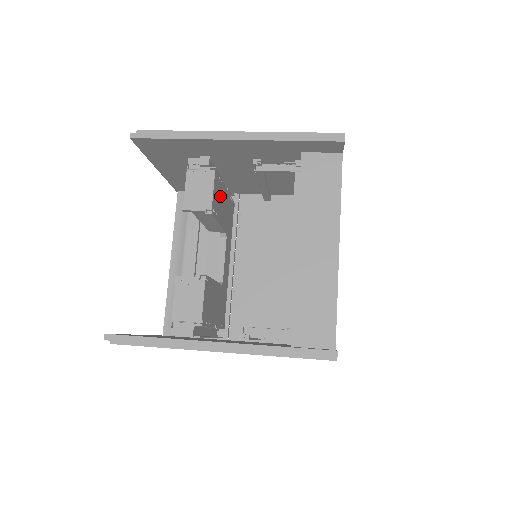
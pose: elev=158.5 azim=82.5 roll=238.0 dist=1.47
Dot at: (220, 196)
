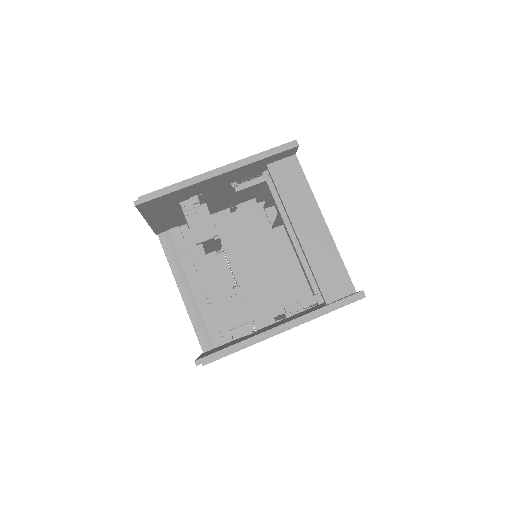
Dot at: occluded
